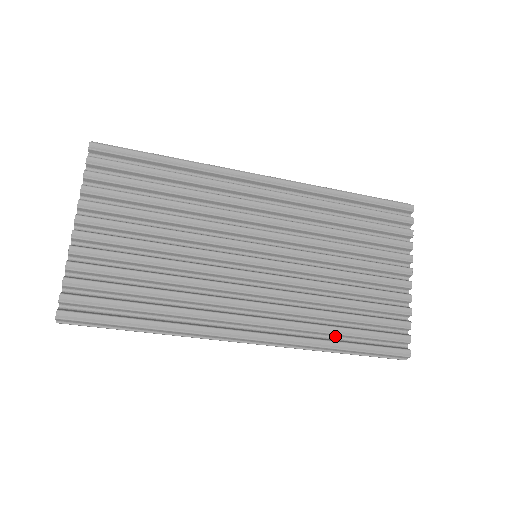
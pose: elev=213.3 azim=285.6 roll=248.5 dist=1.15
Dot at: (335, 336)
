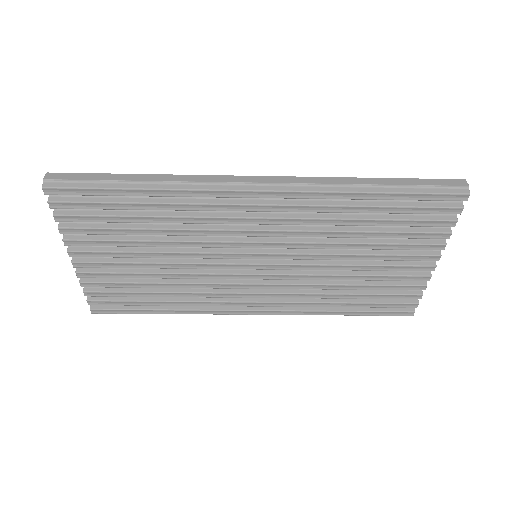
Dot at: occluded
